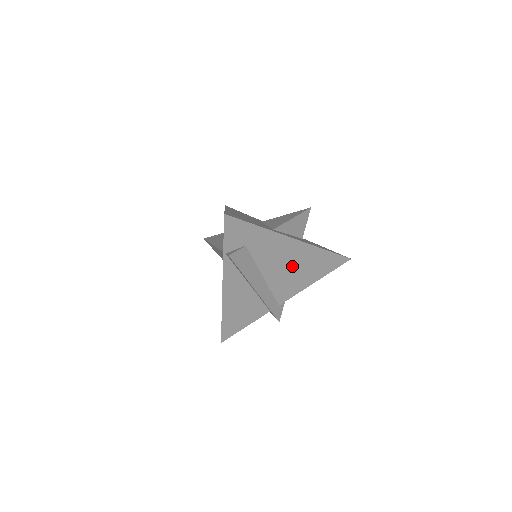
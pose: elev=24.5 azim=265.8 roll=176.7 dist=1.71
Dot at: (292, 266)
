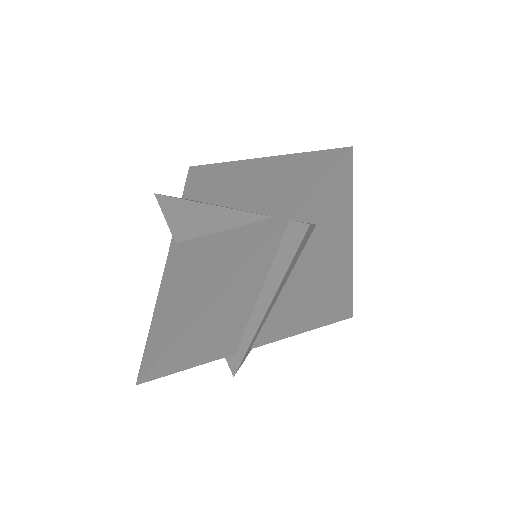
Dot at: (314, 293)
